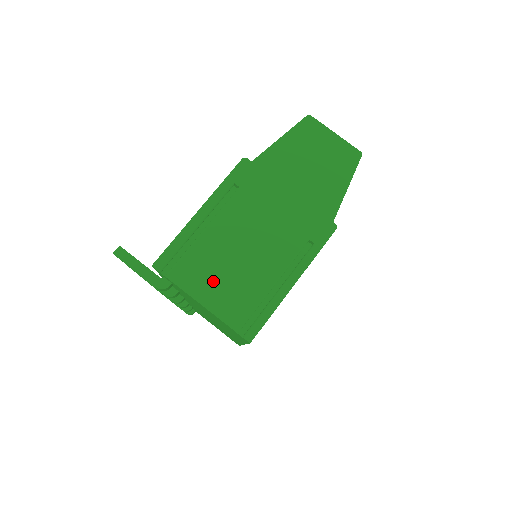
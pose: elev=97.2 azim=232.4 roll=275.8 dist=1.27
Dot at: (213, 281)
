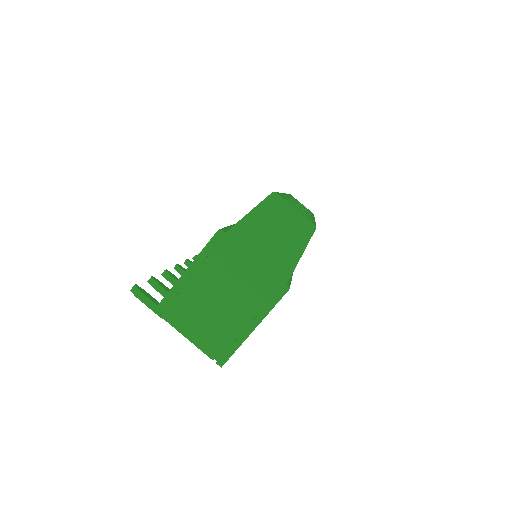
Dot at: (196, 324)
